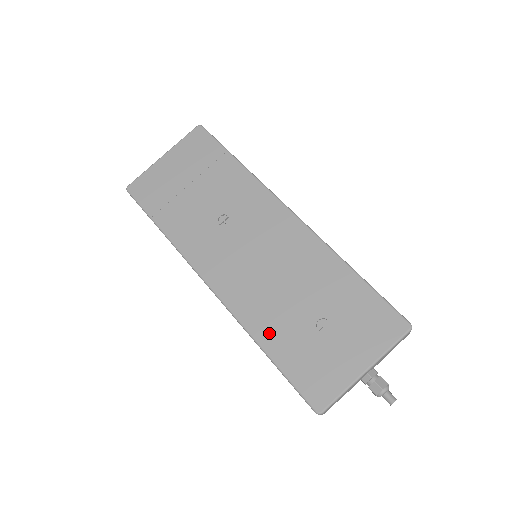
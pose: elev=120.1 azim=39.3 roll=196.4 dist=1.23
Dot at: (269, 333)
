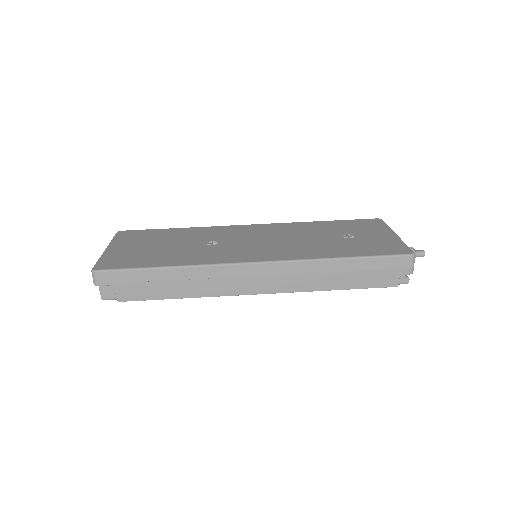
Dot at: (330, 252)
